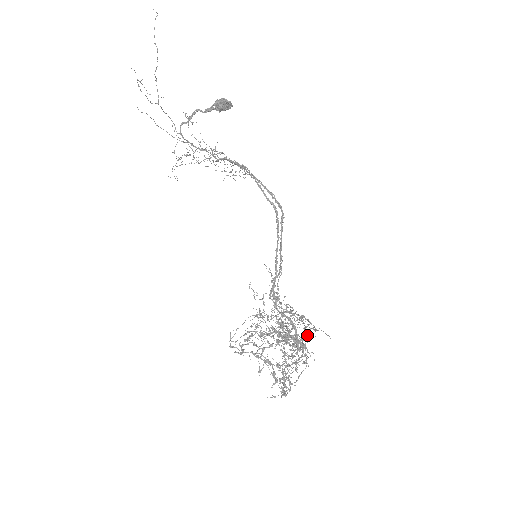
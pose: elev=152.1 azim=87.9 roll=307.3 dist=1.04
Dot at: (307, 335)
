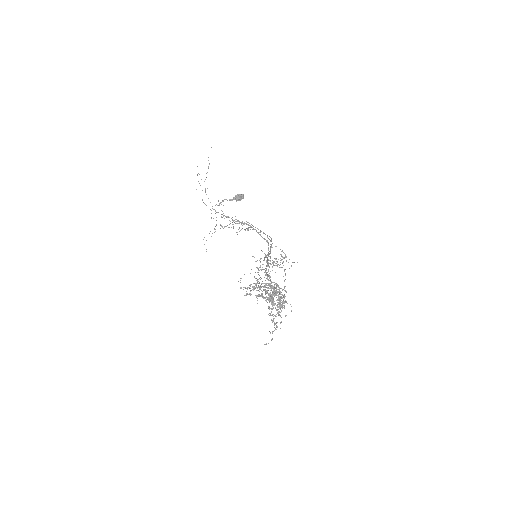
Dot at: (285, 275)
